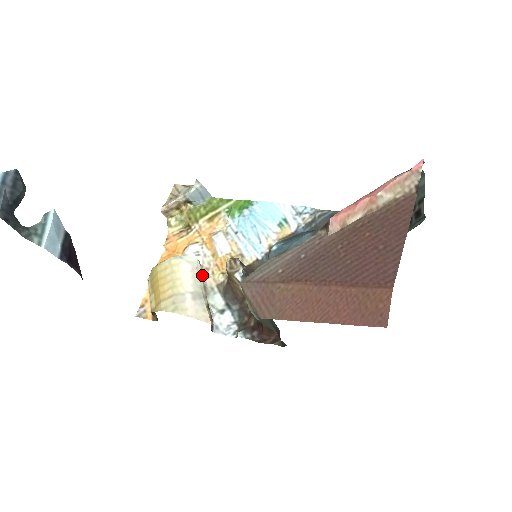
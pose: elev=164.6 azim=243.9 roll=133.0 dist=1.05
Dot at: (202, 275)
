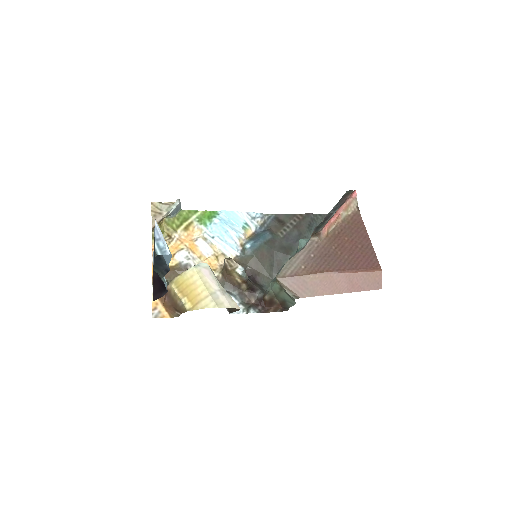
Dot at: occluded
